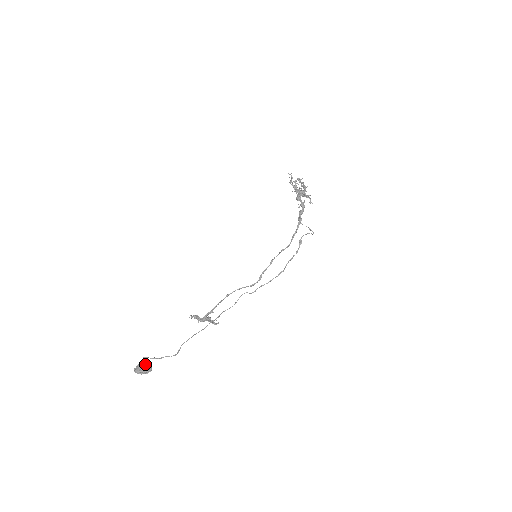
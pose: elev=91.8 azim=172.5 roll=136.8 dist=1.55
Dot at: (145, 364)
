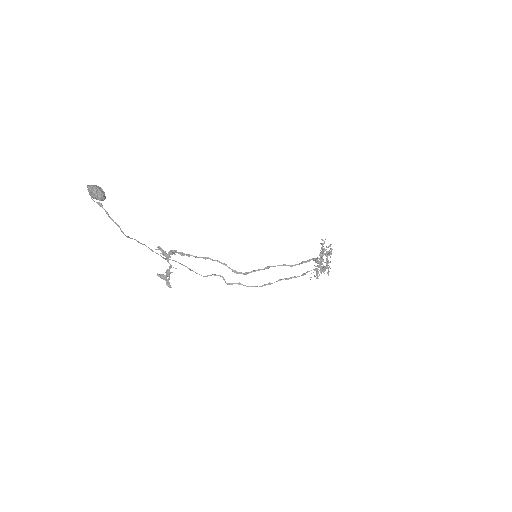
Dot at: occluded
